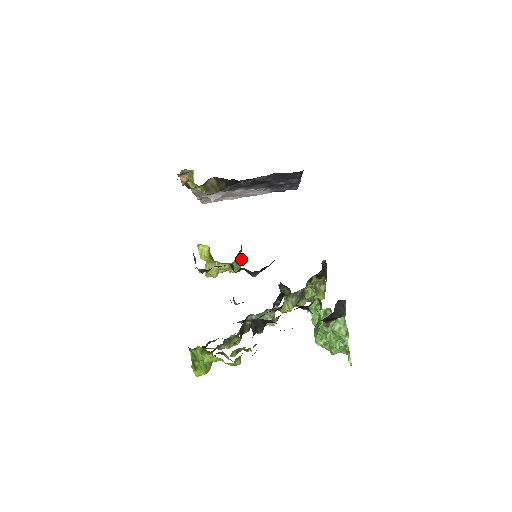
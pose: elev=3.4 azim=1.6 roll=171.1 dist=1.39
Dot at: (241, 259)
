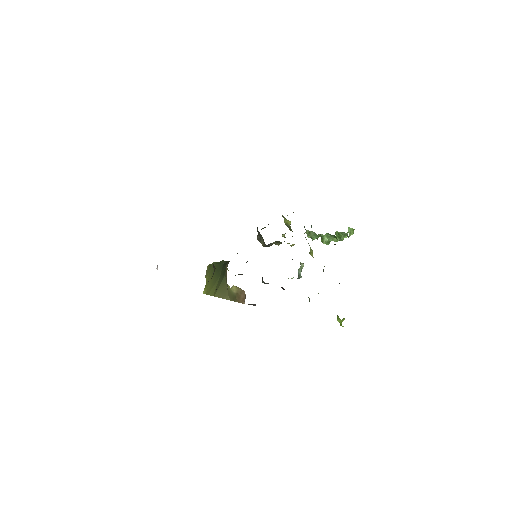
Dot at: occluded
